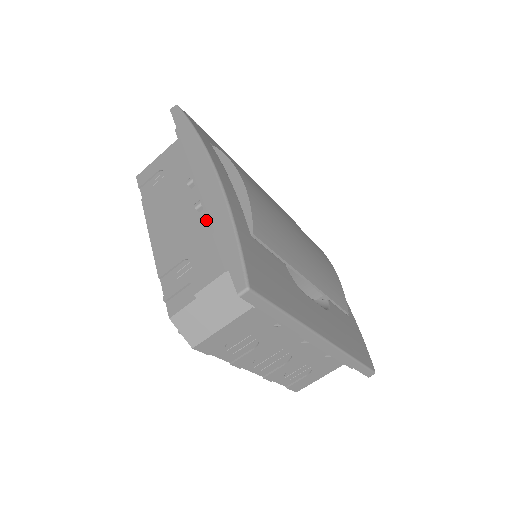
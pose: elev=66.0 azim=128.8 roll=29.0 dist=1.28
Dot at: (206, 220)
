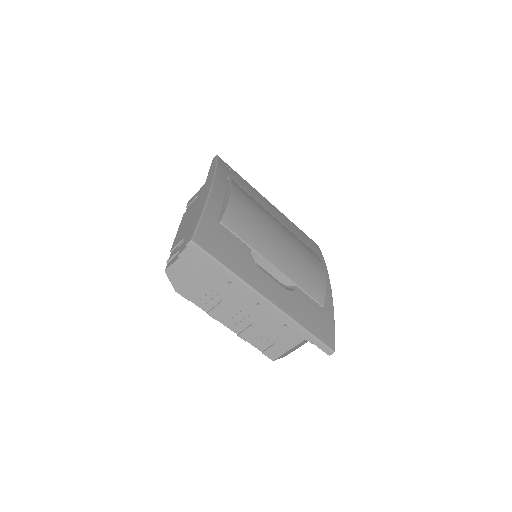
Dot at: occluded
